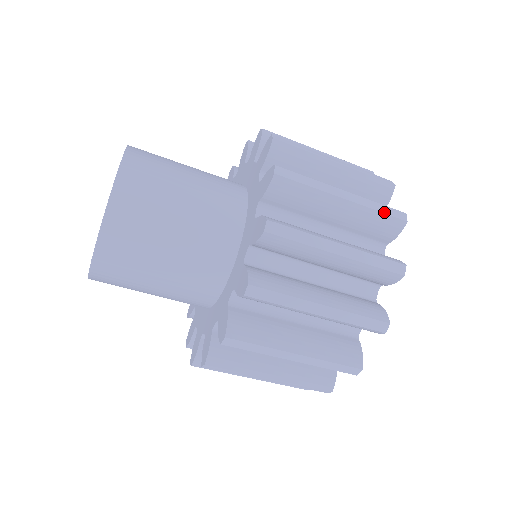
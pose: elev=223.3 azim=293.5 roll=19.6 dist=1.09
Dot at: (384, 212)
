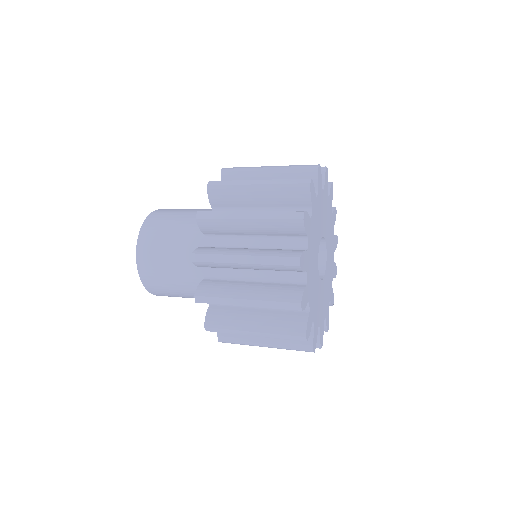
Dot at: occluded
